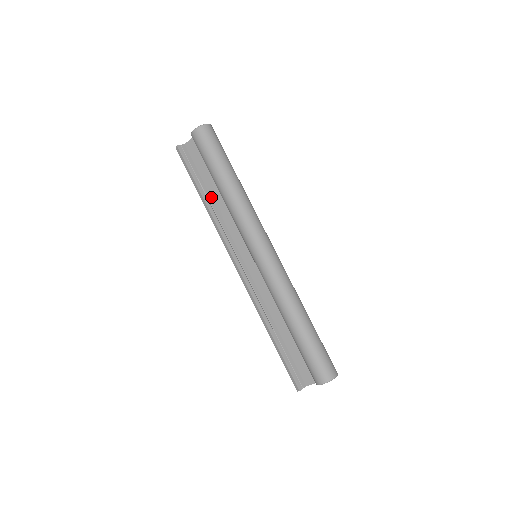
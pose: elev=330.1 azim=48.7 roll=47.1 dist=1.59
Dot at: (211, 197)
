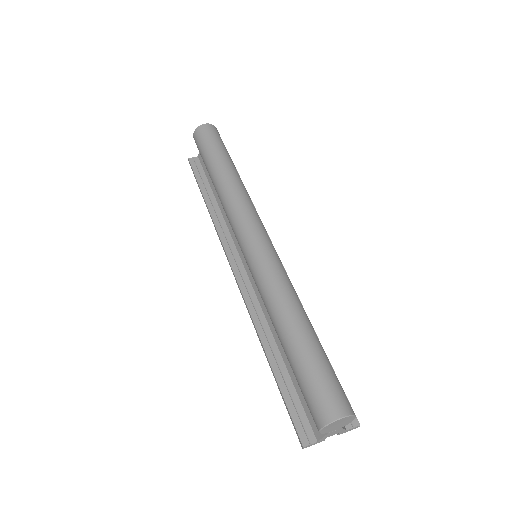
Dot at: (216, 201)
